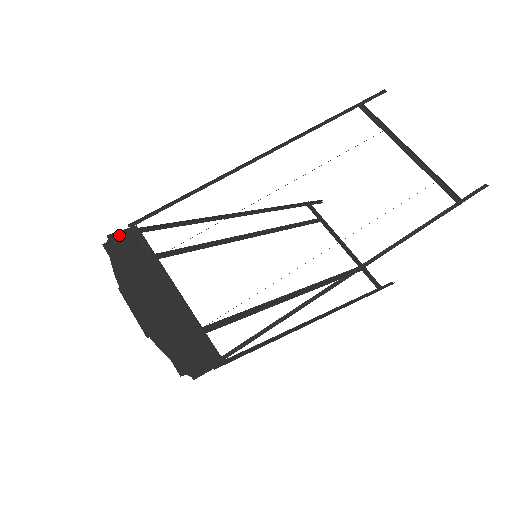
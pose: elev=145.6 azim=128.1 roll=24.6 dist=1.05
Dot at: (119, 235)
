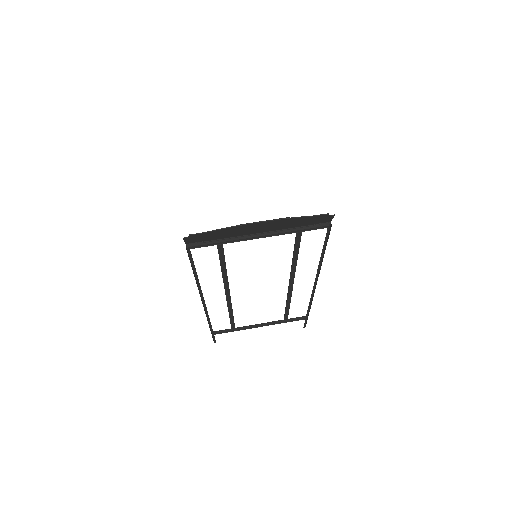
Dot at: (188, 240)
